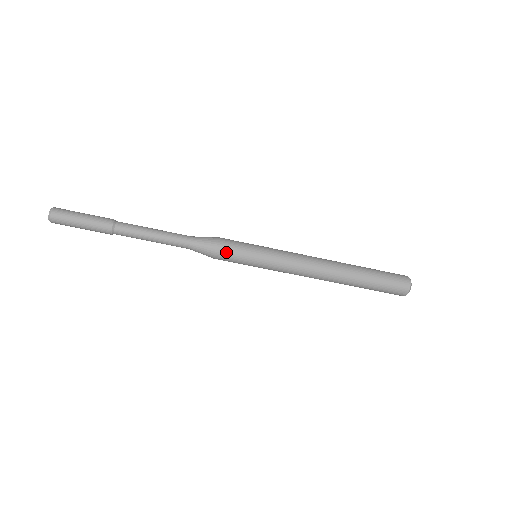
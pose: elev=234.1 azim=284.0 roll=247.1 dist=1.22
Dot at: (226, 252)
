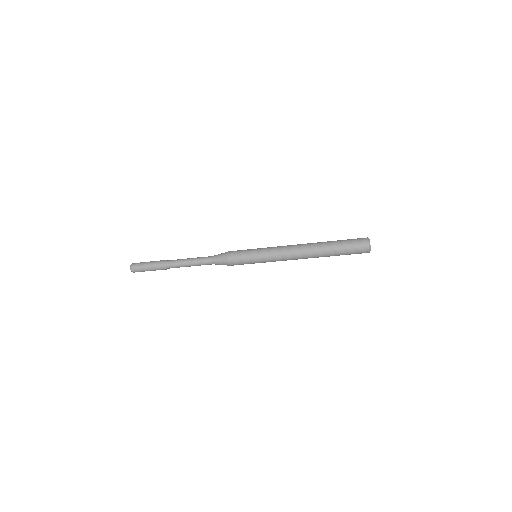
Dot at: occluded
